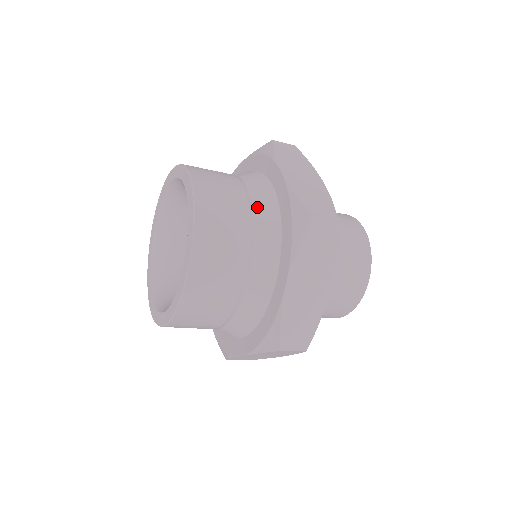
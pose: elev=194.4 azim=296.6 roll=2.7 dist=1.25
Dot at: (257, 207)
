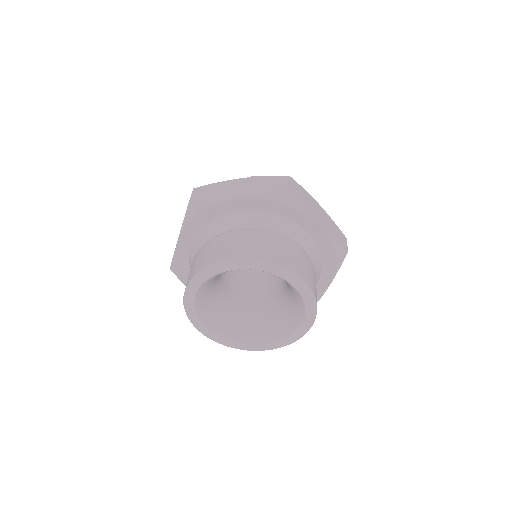
Dot at: (312, 258)
